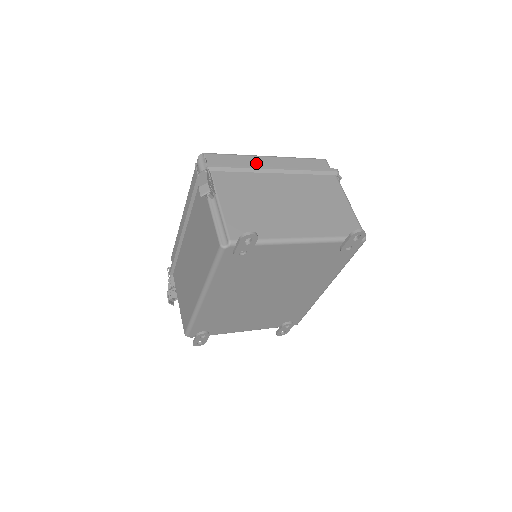
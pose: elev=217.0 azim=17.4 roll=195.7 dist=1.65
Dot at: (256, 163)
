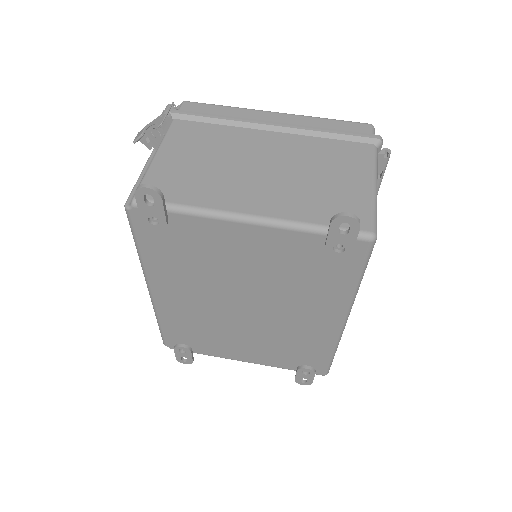
Dot at: (250, 117)
